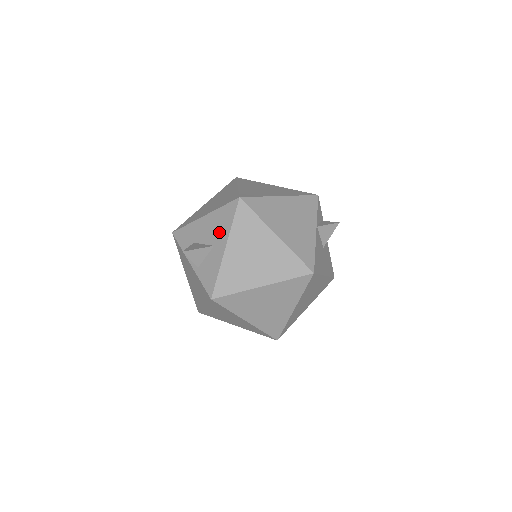
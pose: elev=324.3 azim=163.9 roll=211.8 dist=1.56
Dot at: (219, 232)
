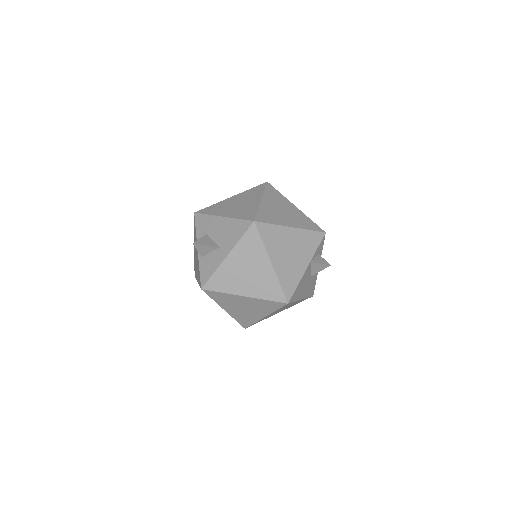
Dot at: (228, 239)
